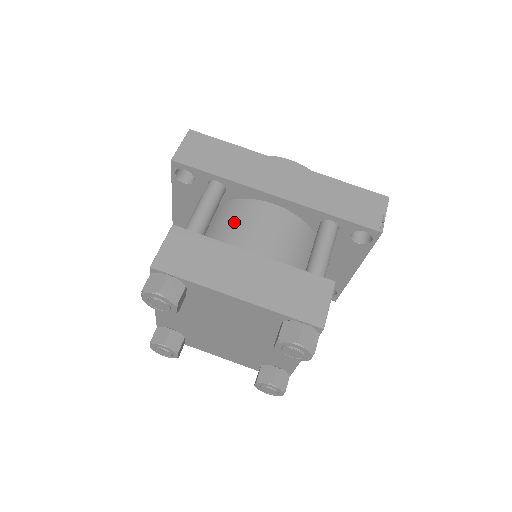
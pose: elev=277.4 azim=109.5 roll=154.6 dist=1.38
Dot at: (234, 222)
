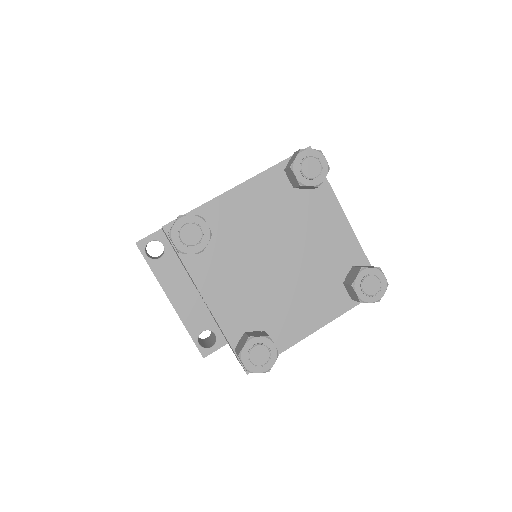
Dot at: occluded
